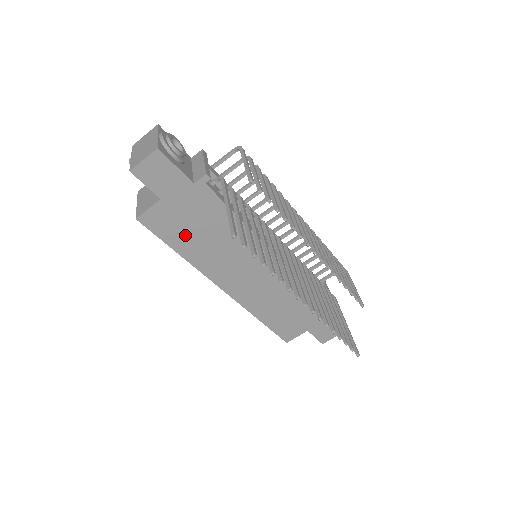
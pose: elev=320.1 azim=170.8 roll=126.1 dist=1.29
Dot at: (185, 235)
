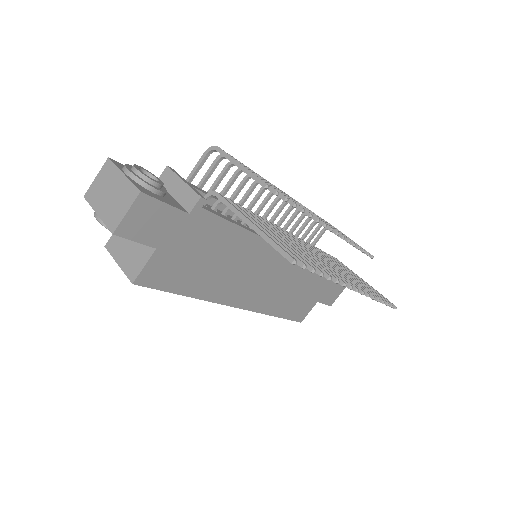
Dot at: (190, 273)
